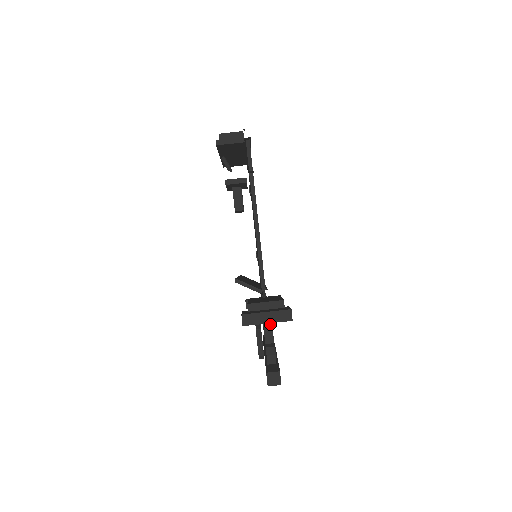
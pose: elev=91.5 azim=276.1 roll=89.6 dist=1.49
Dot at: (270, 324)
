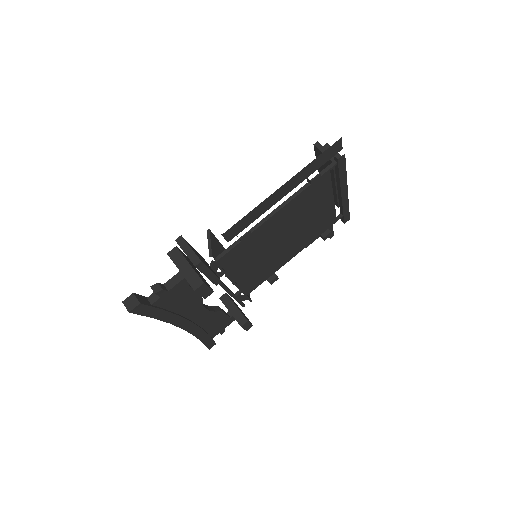
Dot at: (183, 277)
